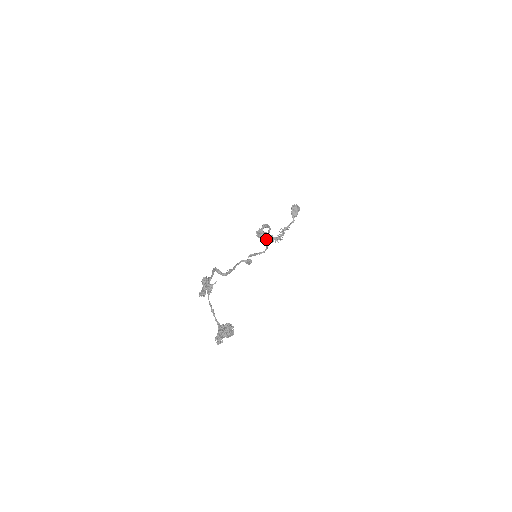
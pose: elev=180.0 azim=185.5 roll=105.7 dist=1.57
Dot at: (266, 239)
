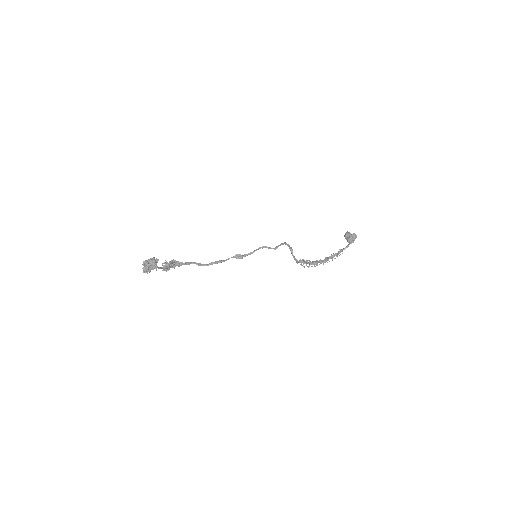
Dot at: (275, 248)
